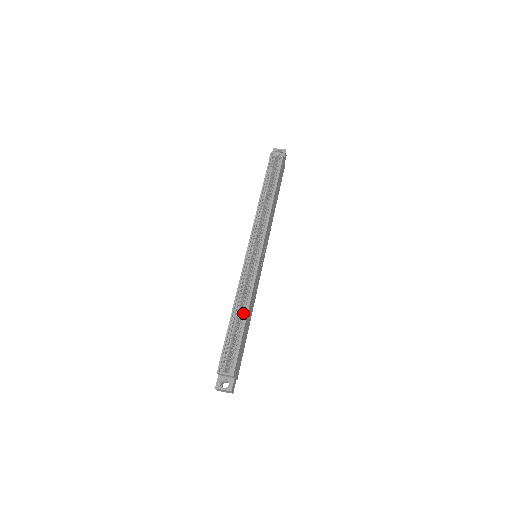
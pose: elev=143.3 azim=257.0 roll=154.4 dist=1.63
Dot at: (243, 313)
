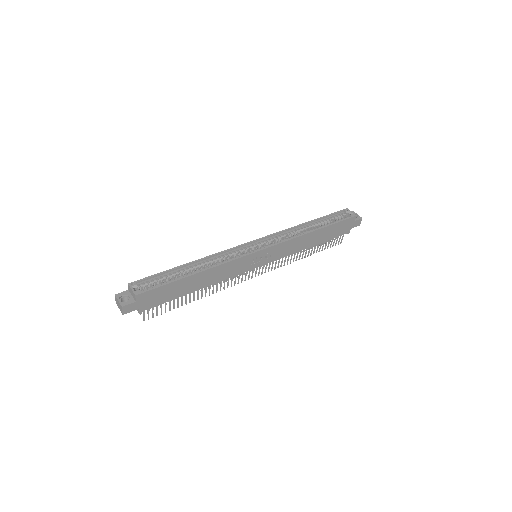
Dot at: (197, 270)
